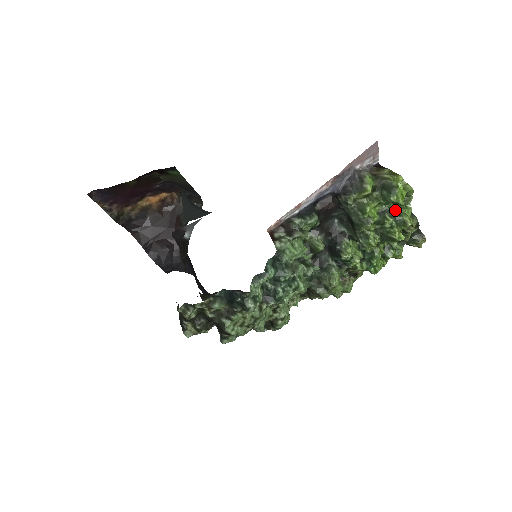
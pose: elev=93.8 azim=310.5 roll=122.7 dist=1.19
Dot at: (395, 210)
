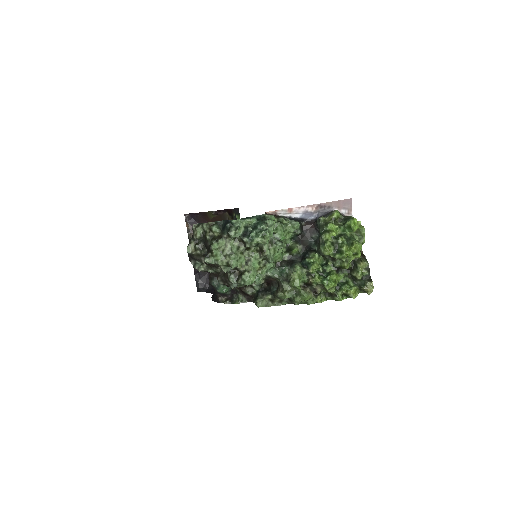
Dot at: (349, 237)
